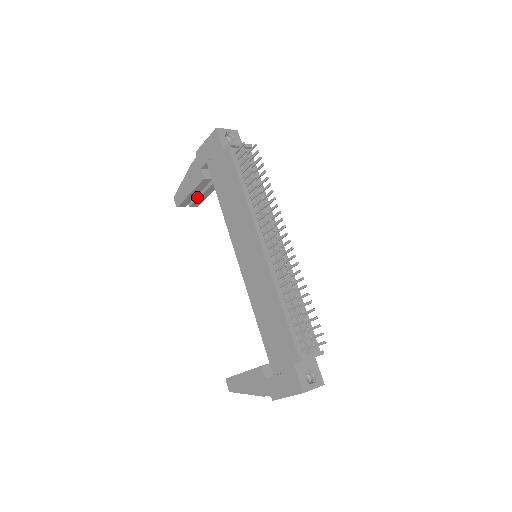
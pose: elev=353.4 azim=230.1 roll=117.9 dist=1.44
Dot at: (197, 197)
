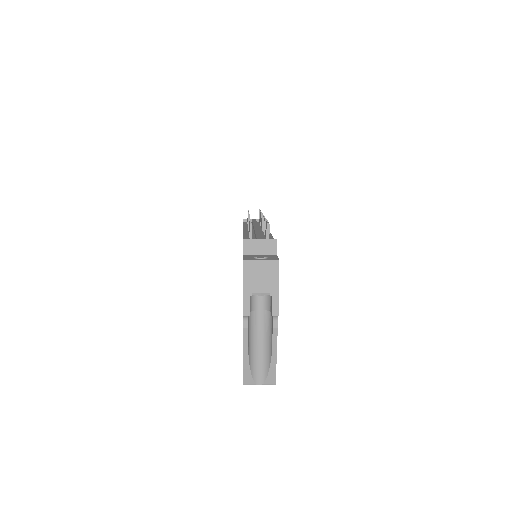
Dot at: occluded
